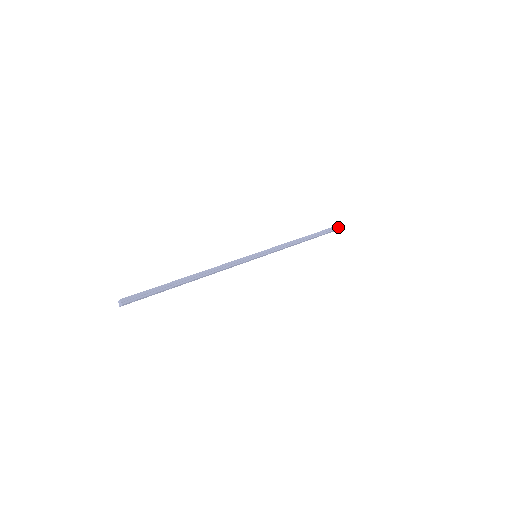
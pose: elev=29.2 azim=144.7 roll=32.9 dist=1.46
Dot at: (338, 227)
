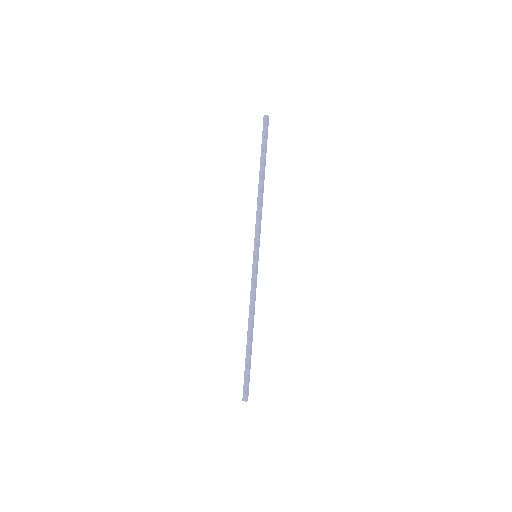
Dot at: (265, 122)
